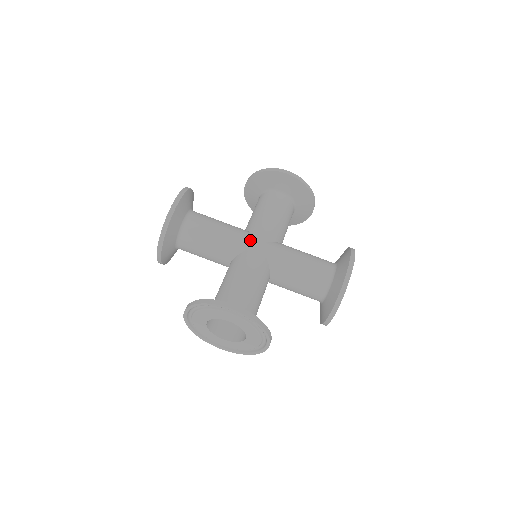
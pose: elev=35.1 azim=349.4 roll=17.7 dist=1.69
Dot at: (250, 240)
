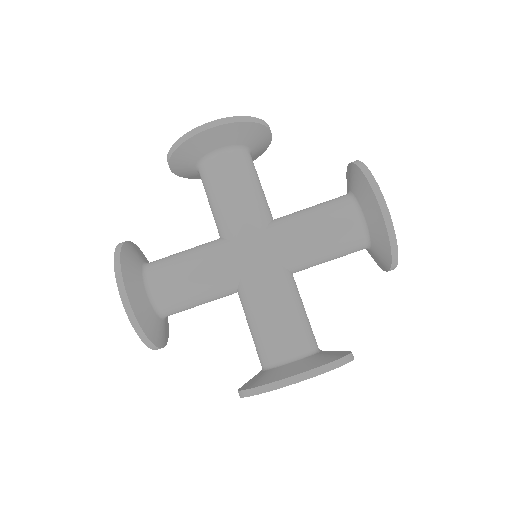
Dot at: (238, 255)
